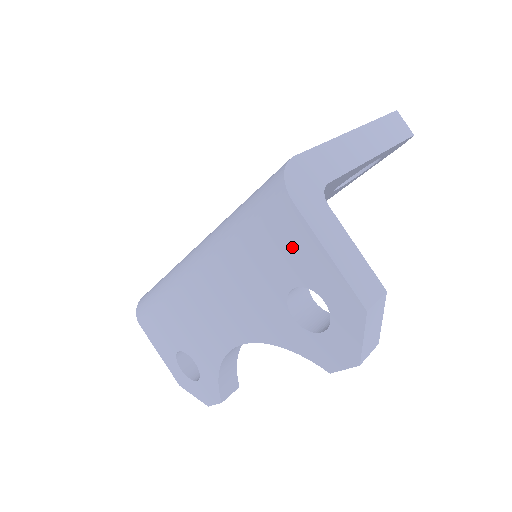
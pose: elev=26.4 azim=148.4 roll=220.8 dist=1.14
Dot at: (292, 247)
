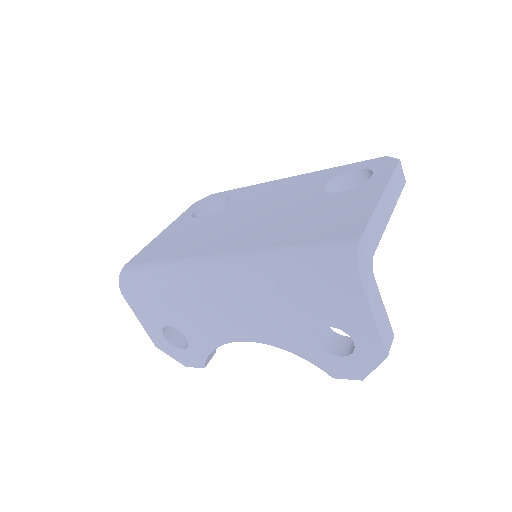
Dot at: (343, 305)
